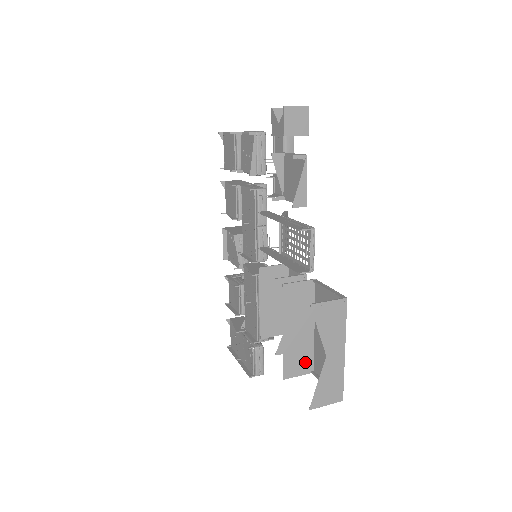
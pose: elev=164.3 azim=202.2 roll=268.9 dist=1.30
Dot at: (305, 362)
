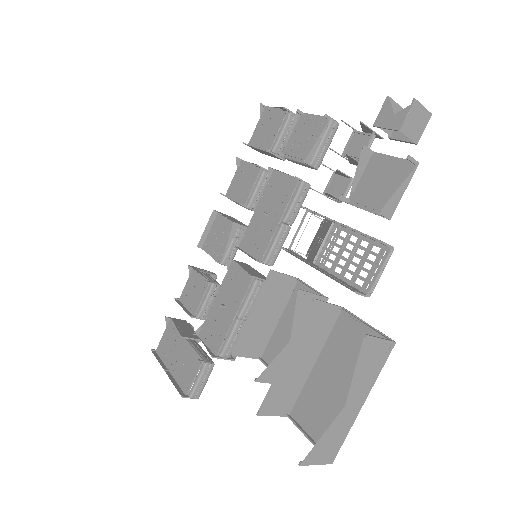
Dot at: (287, 401)
